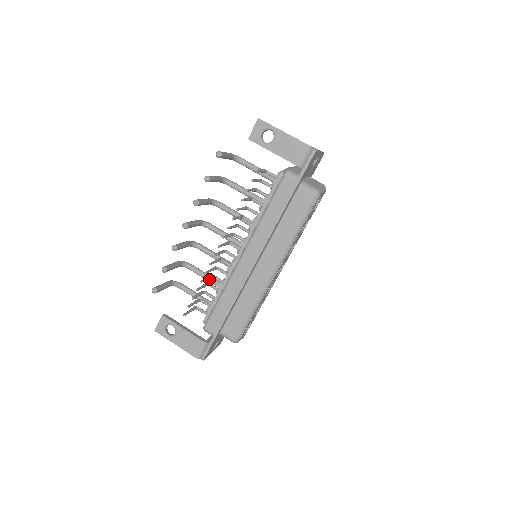
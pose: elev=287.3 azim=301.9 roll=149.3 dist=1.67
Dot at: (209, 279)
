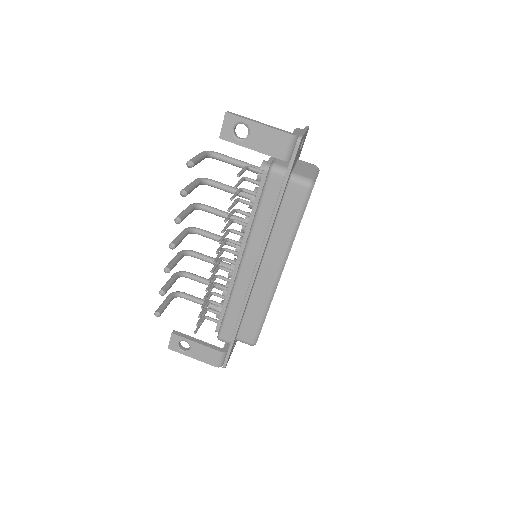
Dot at: occluded
